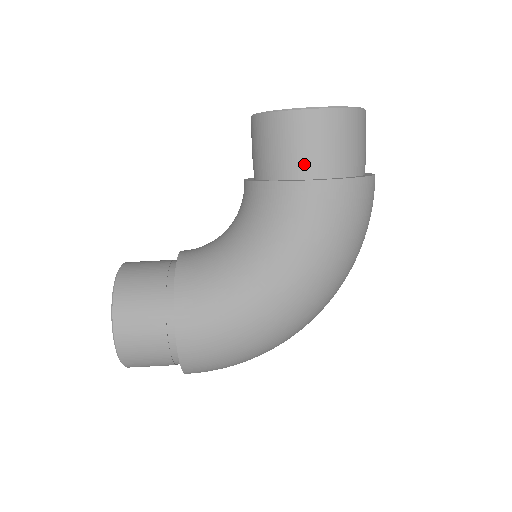
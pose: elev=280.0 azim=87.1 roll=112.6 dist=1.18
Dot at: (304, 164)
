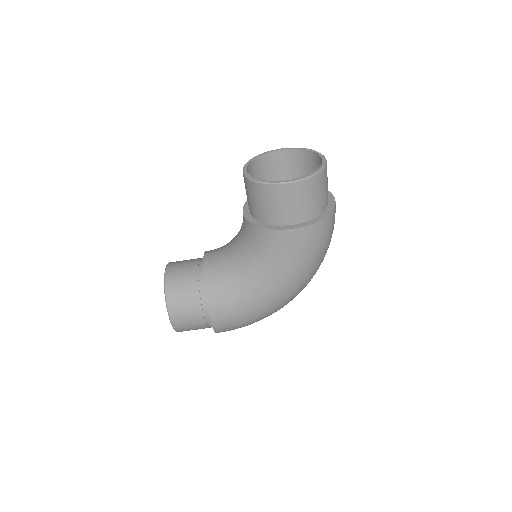
Dot at: (283, 217)
